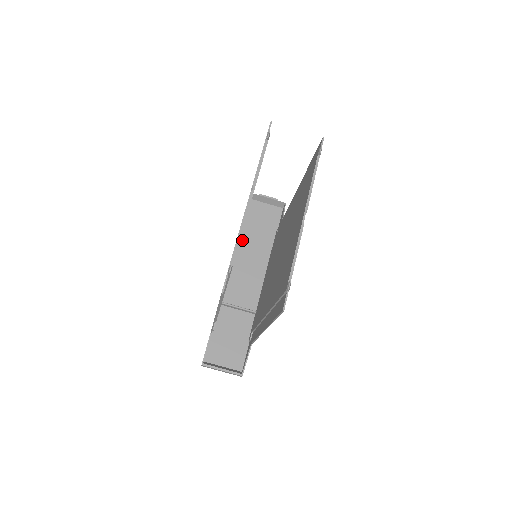
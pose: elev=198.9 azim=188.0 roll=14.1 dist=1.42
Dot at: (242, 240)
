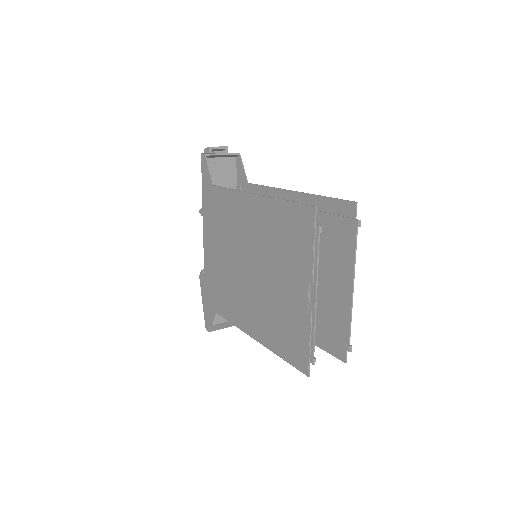
Dot at: occluded
